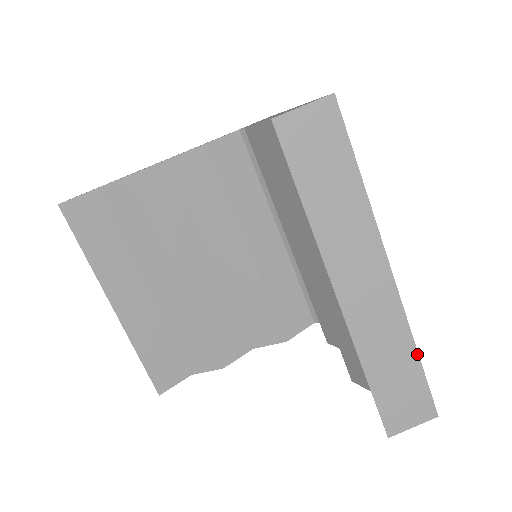
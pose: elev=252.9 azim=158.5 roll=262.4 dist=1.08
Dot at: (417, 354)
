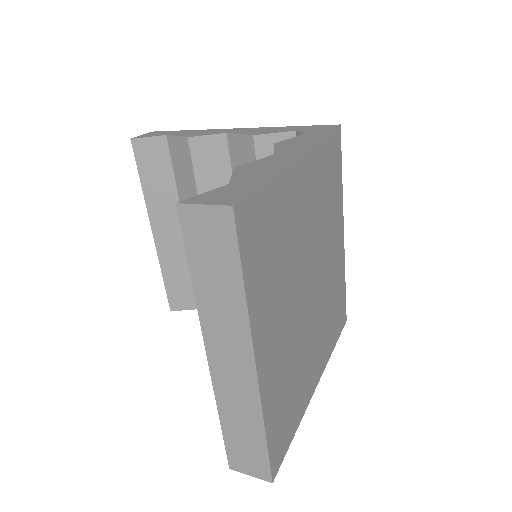
Dot at: (264, 433)
